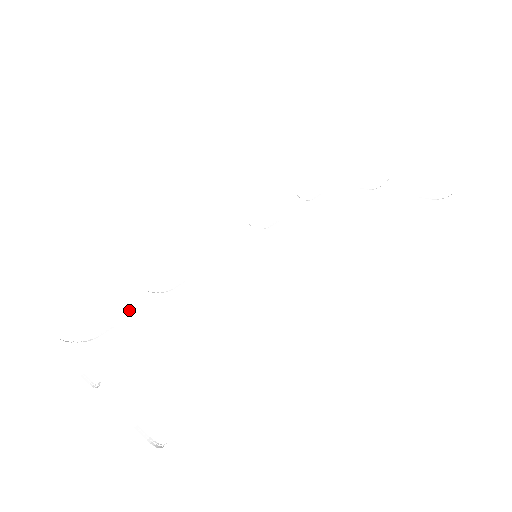
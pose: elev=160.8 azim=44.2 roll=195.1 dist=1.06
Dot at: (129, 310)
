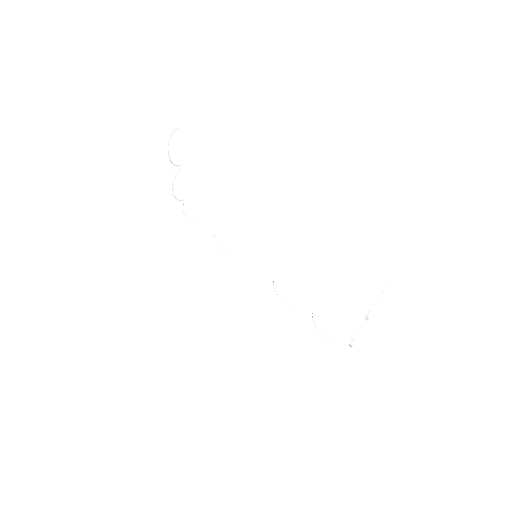
Dot at: occluded
